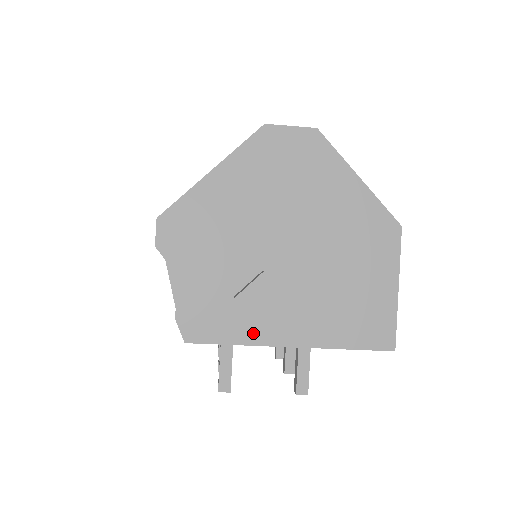
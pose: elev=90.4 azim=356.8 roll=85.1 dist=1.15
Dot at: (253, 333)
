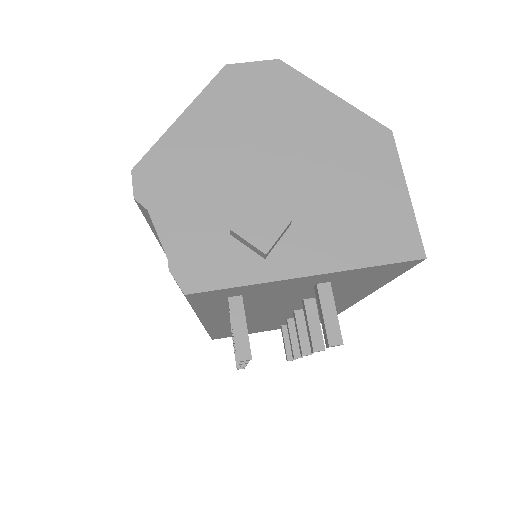
Dot at: (260, 269)
